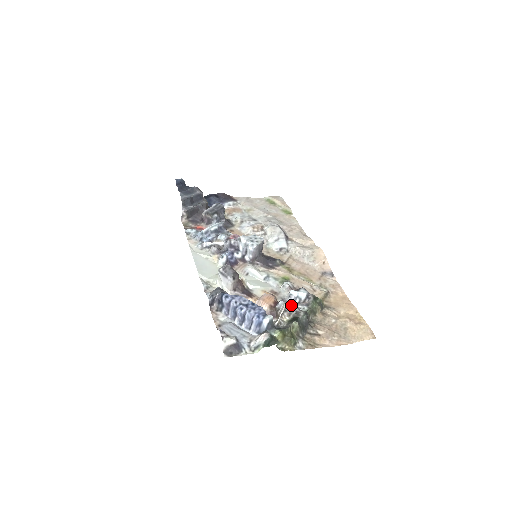
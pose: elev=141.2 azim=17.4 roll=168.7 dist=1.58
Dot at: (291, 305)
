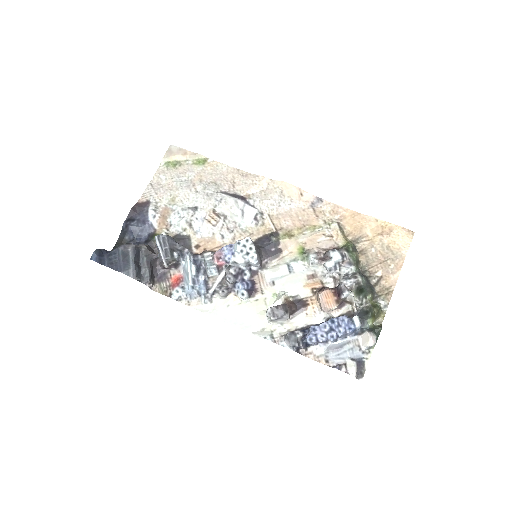
Dot at: (337, 275)
